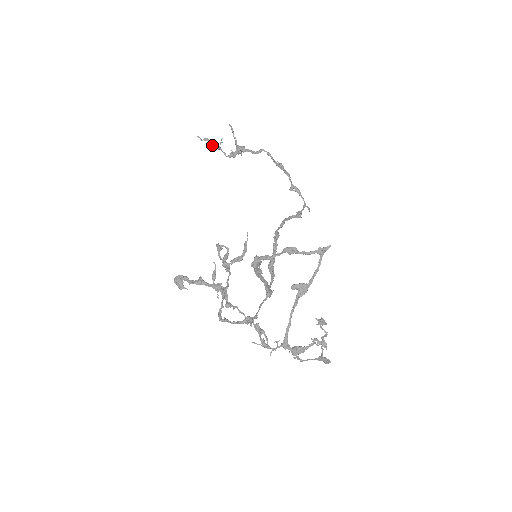
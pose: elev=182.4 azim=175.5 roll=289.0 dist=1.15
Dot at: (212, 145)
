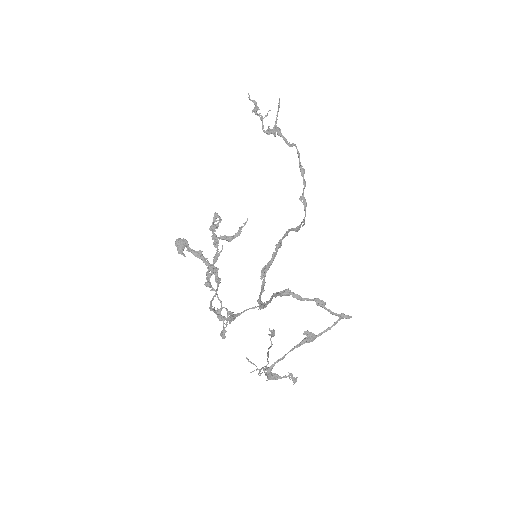
Dot at: occluded
